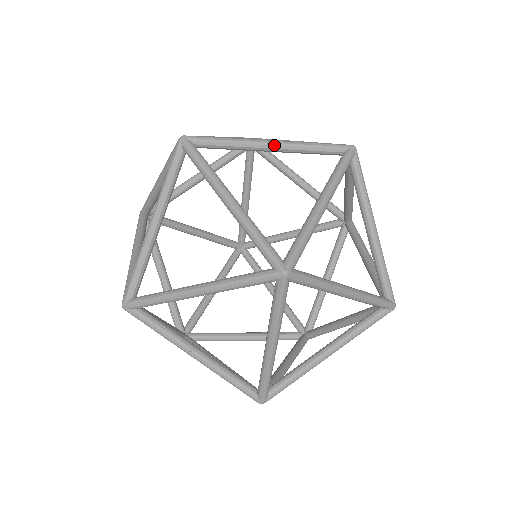
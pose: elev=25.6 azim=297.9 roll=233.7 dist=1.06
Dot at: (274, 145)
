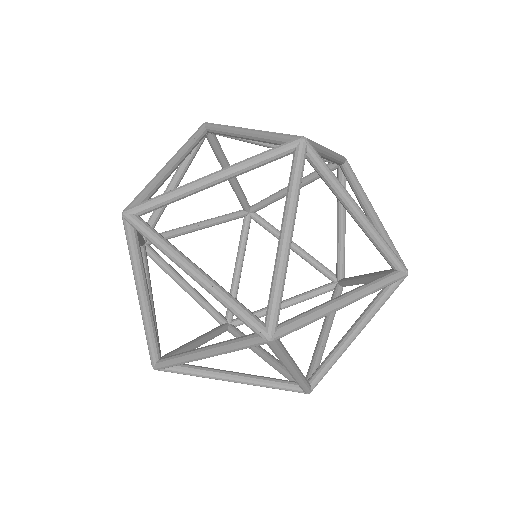
Dot at: (245, 132)
